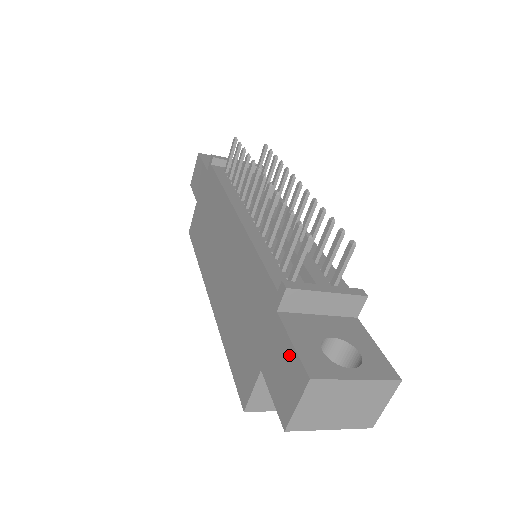
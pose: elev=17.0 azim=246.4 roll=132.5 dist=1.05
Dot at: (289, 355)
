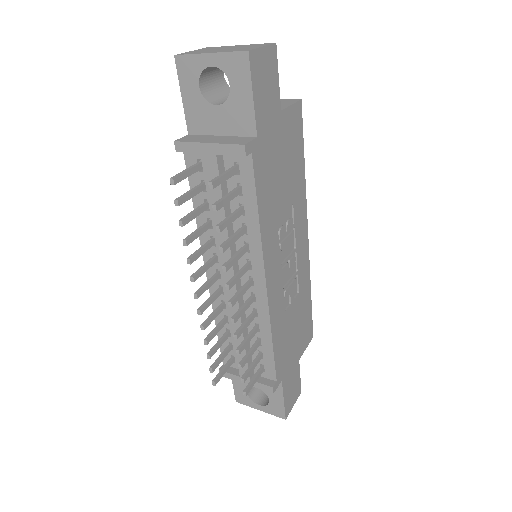
Dot at: occluded
